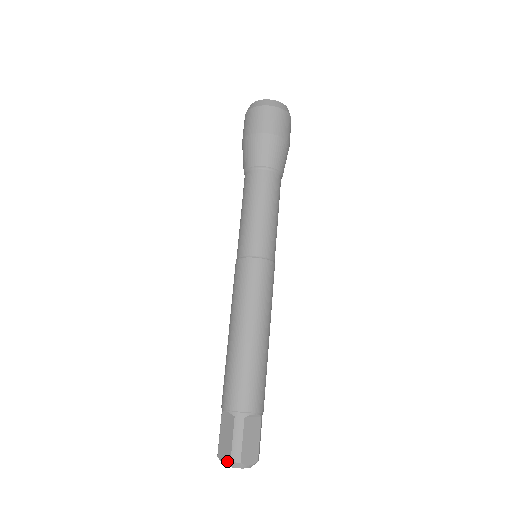
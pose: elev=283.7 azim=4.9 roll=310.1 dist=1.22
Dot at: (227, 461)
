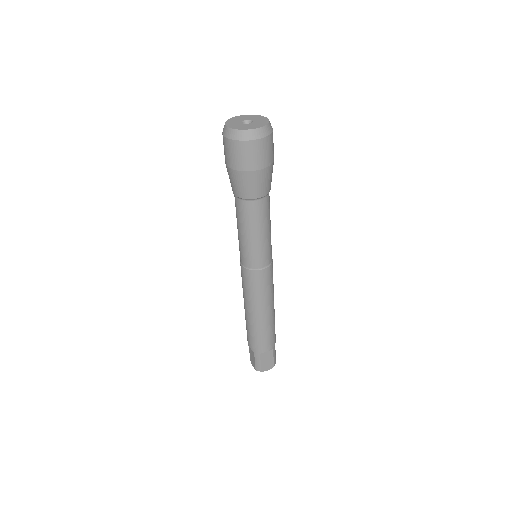
Dot at: (254, 368)
